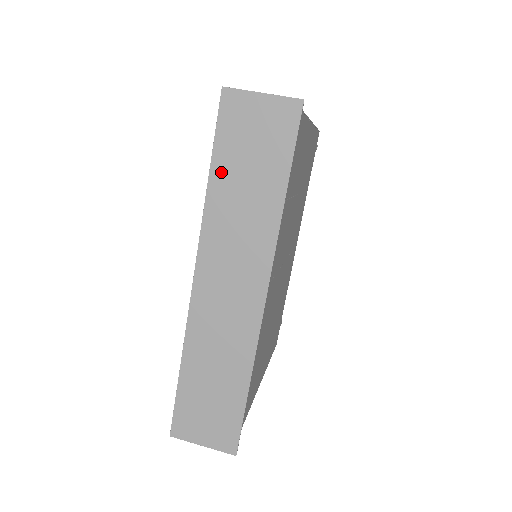
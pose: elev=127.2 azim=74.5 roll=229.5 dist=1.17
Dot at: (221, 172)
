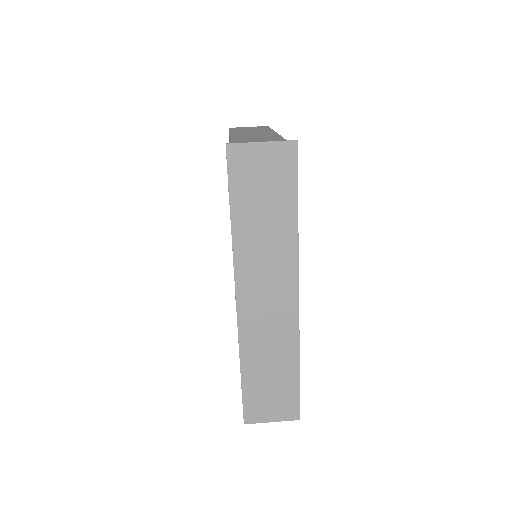
Dot at: (240, 213)
